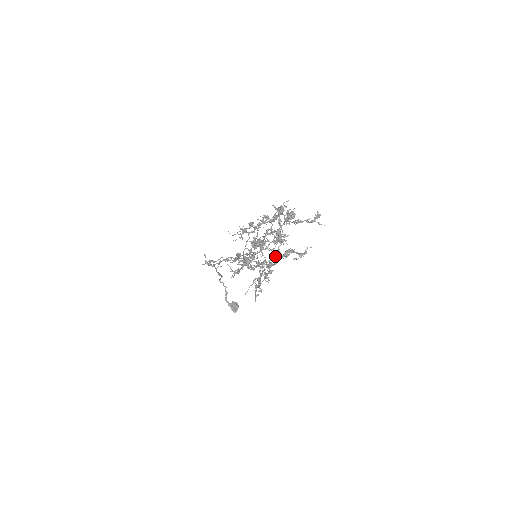
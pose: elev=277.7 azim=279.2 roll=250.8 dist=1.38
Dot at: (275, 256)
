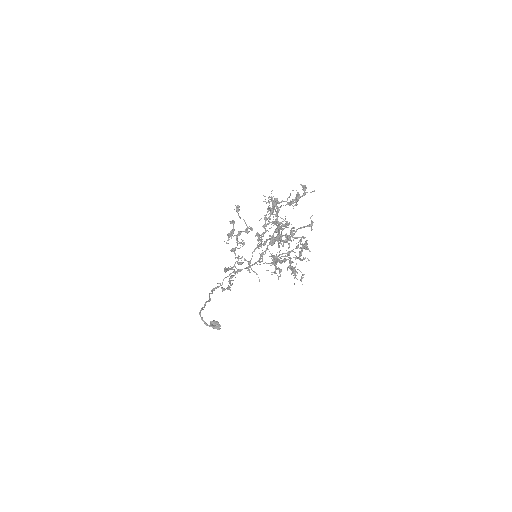
Dot at: (287, 241)
